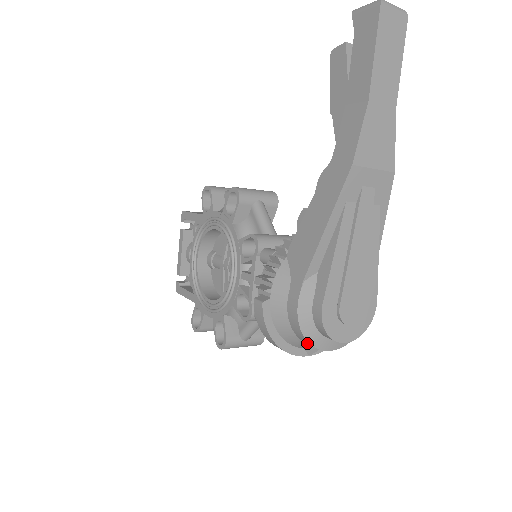
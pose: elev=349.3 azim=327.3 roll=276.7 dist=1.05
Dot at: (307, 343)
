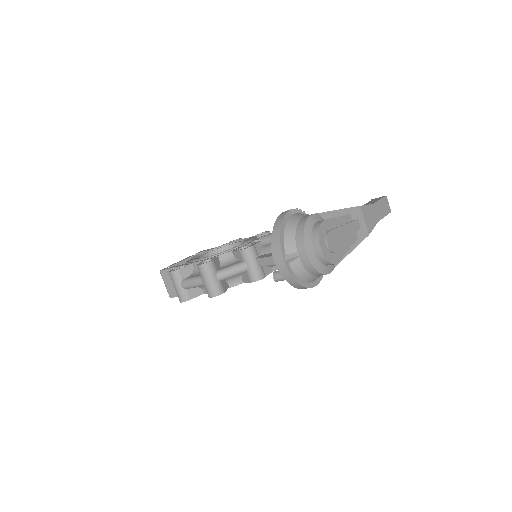
Dot at: (300, 236)
